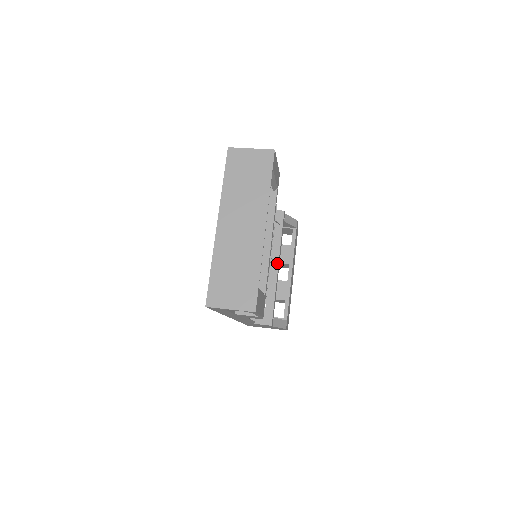
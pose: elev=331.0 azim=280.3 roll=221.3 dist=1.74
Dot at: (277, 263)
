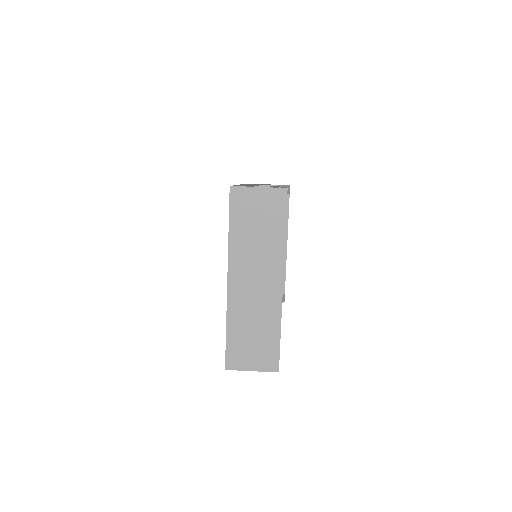
Dot at: occluded
